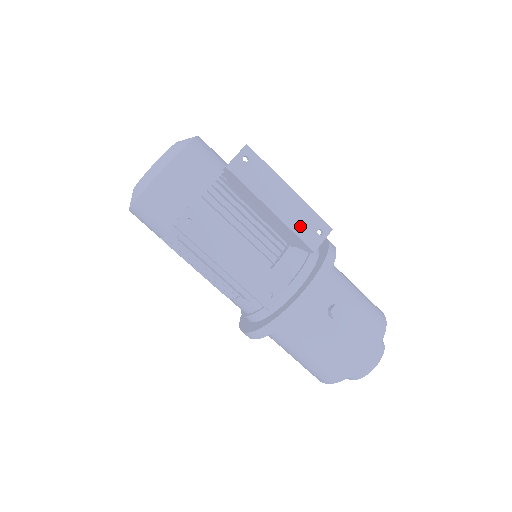
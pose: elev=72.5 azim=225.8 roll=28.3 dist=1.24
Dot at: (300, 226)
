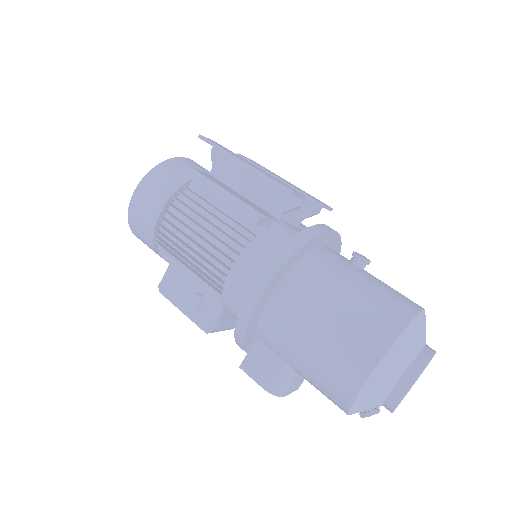
Dot at: occluded
